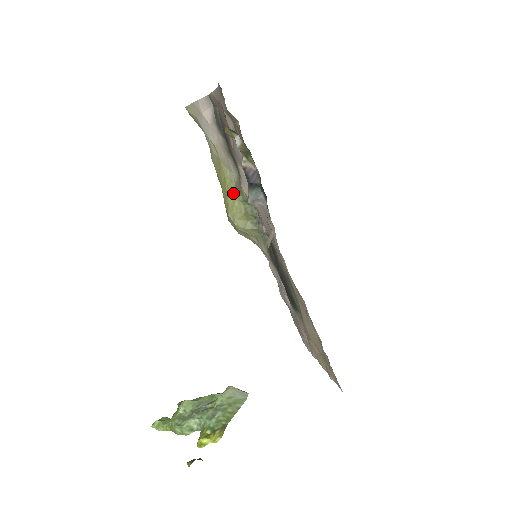
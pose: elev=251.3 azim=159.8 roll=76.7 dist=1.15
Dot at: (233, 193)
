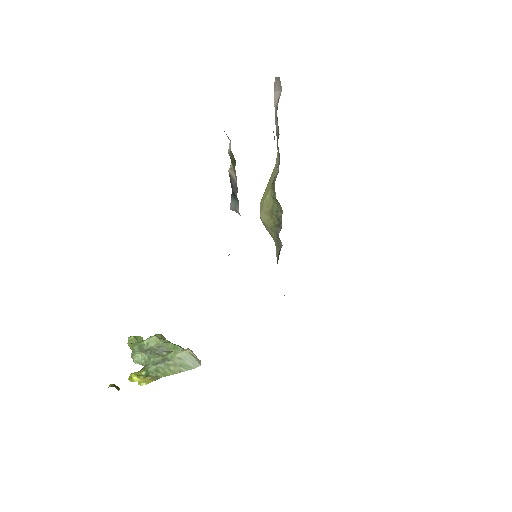
Dot at: (270, 185)
